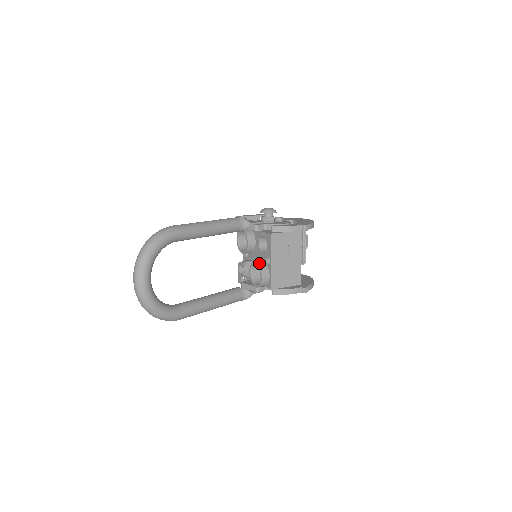
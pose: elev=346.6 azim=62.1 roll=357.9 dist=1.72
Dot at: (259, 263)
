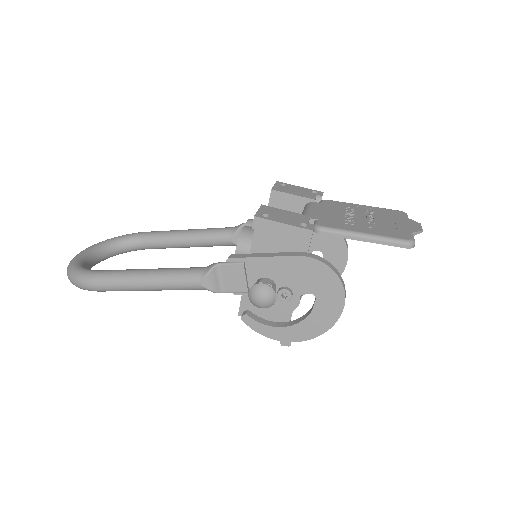
Dot at: occluded
